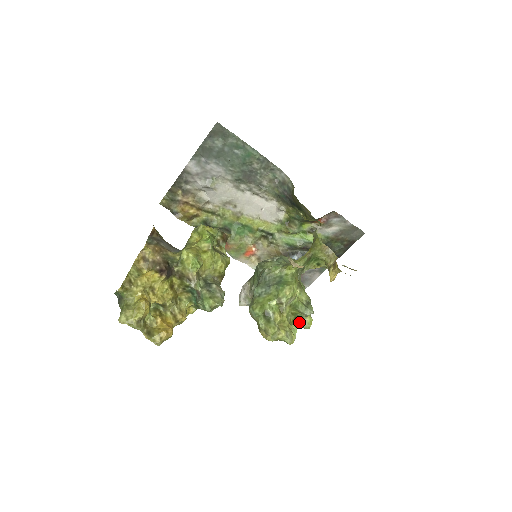
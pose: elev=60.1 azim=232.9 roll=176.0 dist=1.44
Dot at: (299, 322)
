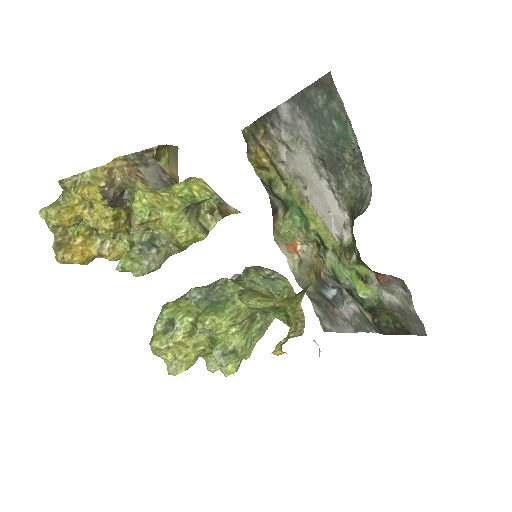
Dot at: (216, 361)
